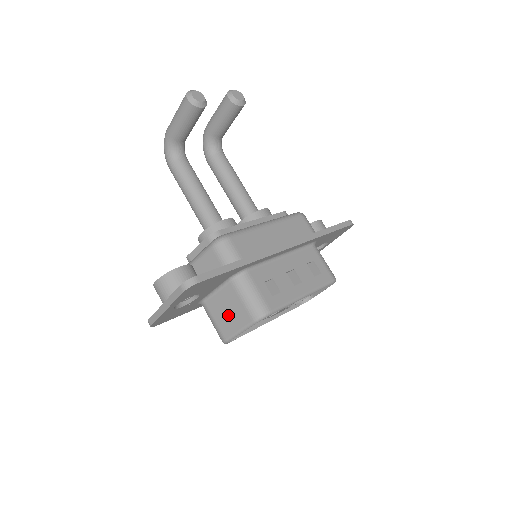
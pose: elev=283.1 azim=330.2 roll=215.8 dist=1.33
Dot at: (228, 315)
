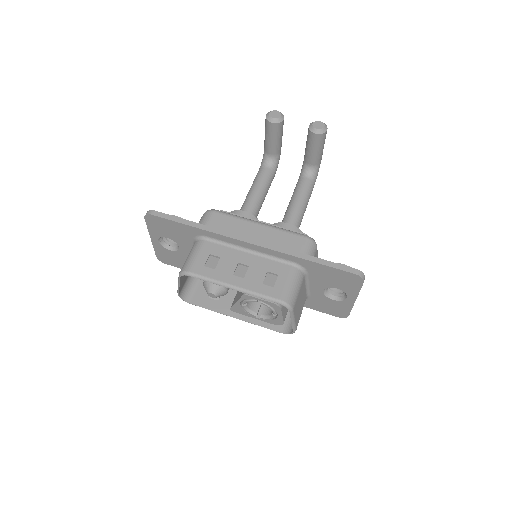
Dot at: occluded
